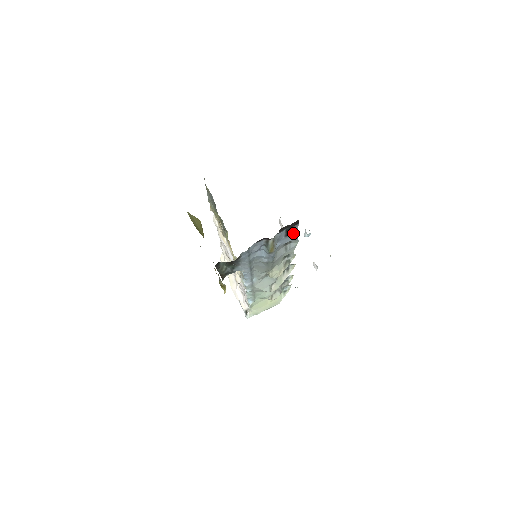
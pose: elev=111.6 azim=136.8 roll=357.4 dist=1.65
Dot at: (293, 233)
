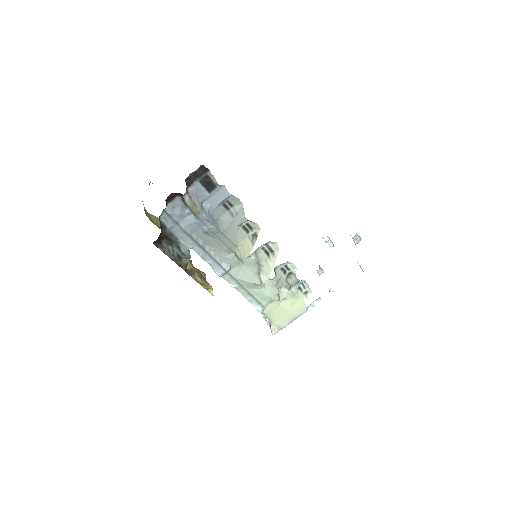
Dot at: (217, 187)
